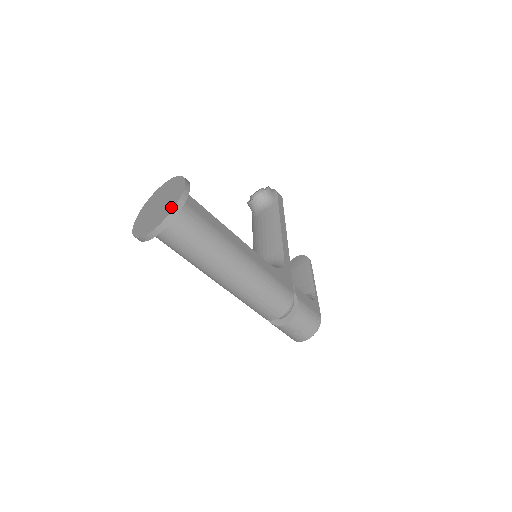
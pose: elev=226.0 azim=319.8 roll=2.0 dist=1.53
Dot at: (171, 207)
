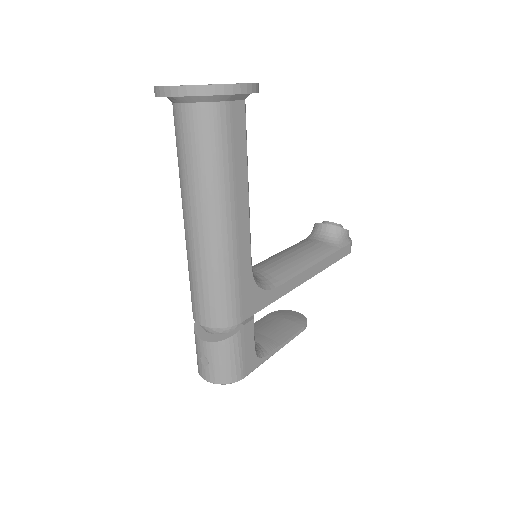
Dot at: occluded
